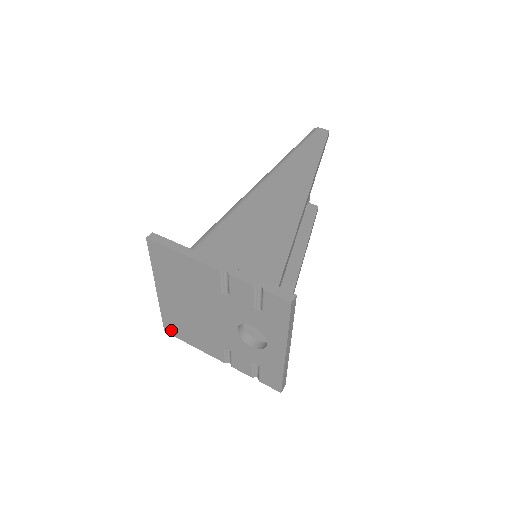
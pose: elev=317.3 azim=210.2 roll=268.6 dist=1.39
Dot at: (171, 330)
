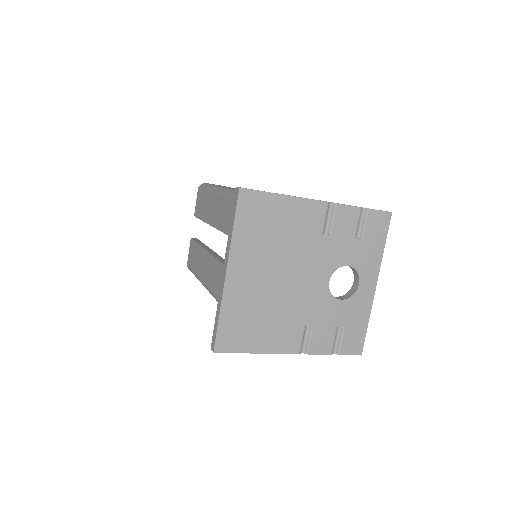
Dot at: (227, 342)
